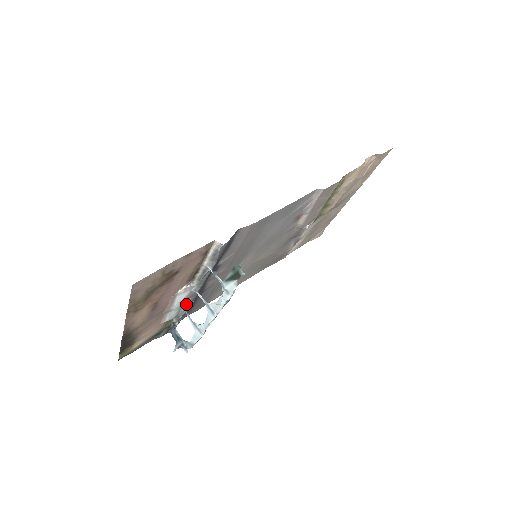
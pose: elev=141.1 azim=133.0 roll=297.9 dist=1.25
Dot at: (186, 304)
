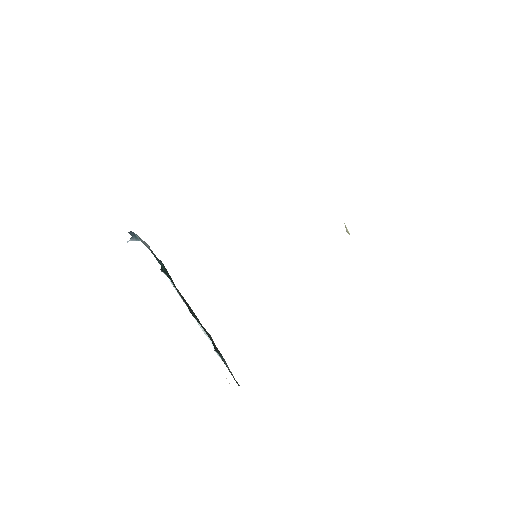
Dot at: occluded
